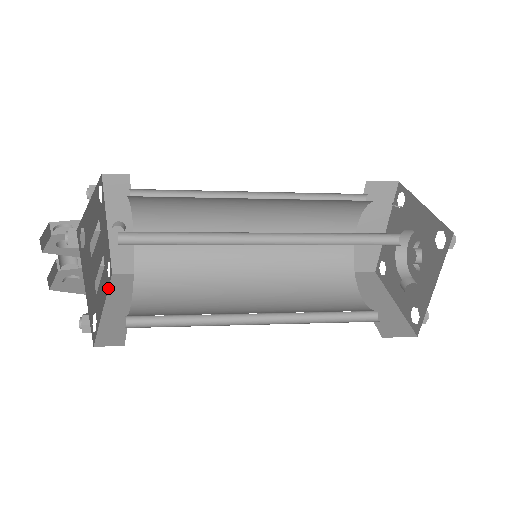
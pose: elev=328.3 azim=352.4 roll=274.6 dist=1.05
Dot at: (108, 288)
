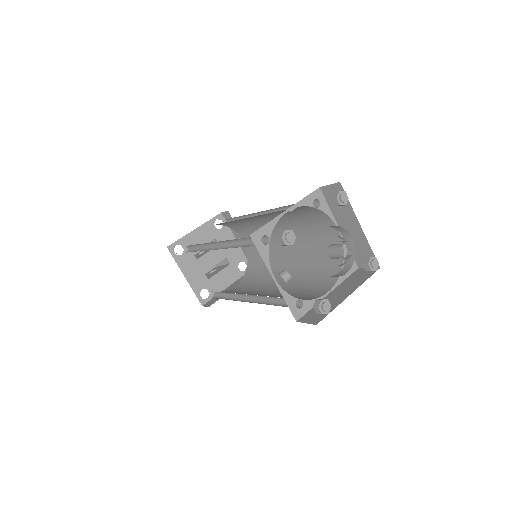
Dot at: (241, 277)
